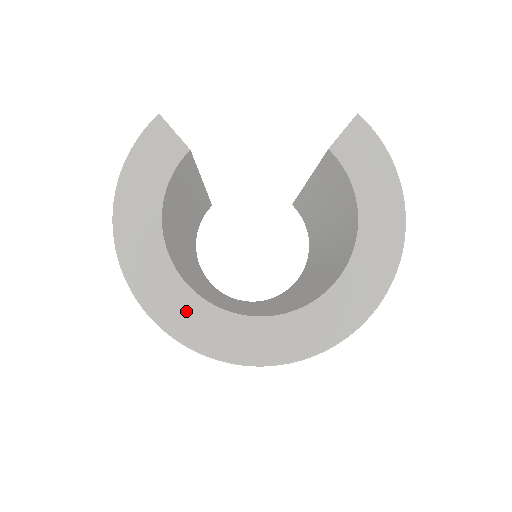
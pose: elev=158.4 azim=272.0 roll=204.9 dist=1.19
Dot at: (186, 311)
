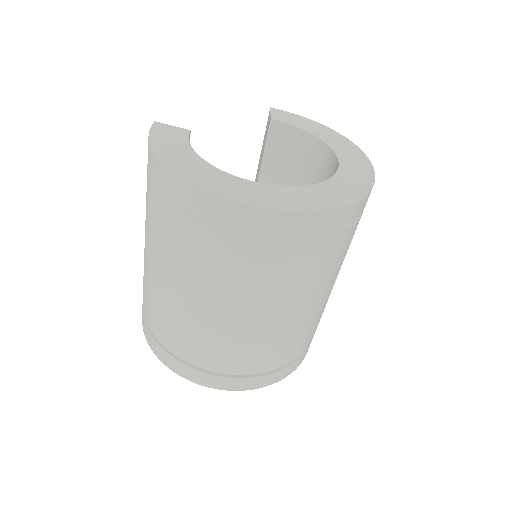
Dot at: (267, 193)
